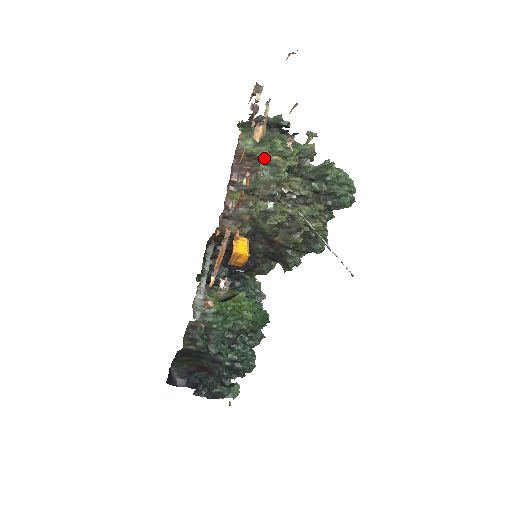
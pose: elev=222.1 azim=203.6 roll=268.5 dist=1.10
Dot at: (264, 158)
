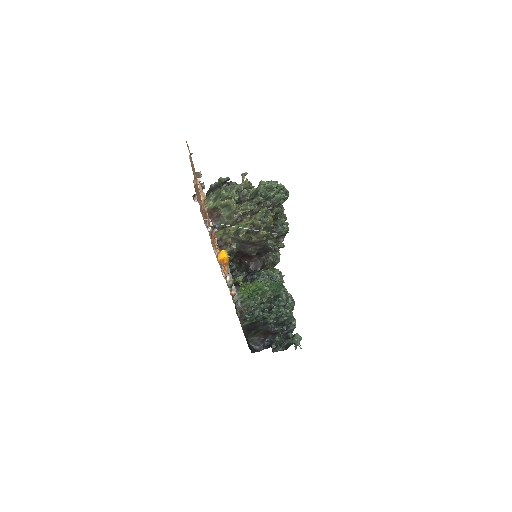
Dot at: (220, 205)
